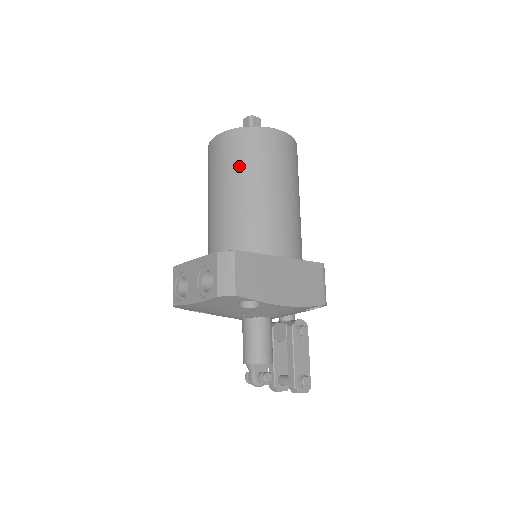
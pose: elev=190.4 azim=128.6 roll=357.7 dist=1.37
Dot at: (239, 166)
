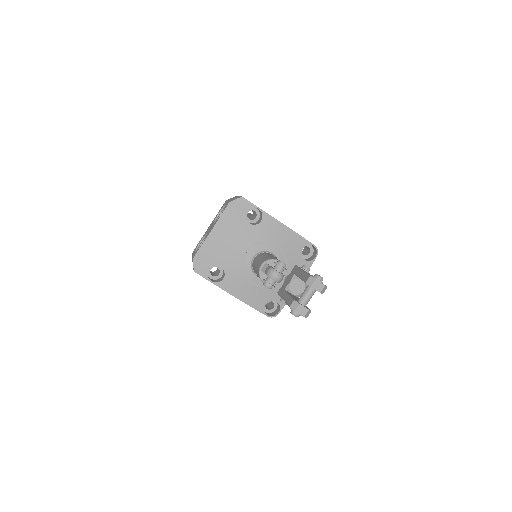
Dot at: occluded
